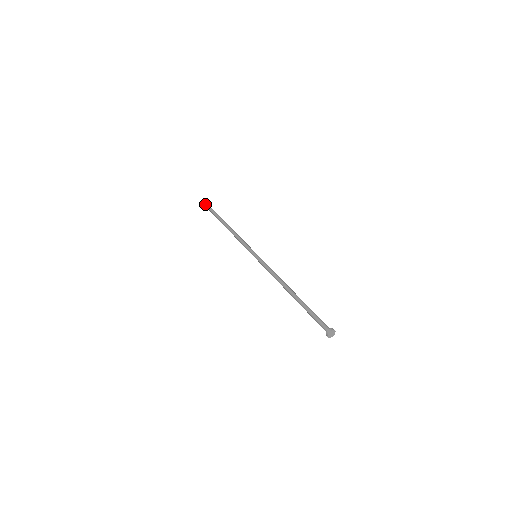
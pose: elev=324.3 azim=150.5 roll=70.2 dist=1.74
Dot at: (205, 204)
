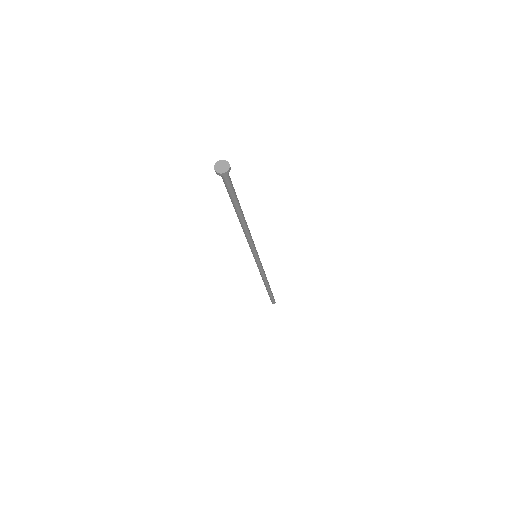
Dot at: occluded
